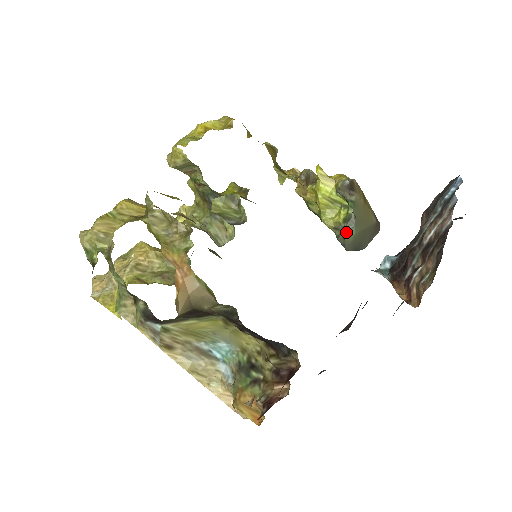
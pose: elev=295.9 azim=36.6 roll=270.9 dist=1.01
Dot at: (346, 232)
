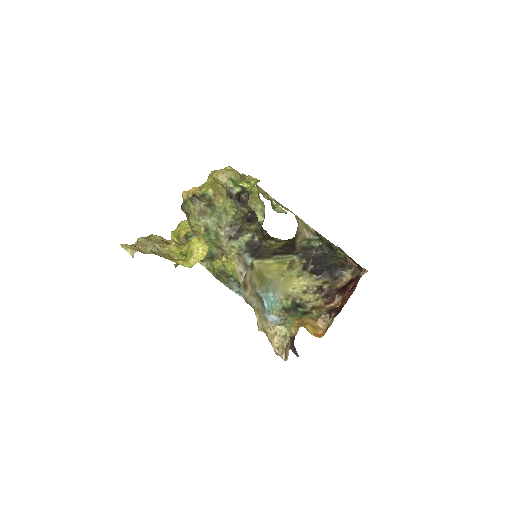
Dot at: occluded
